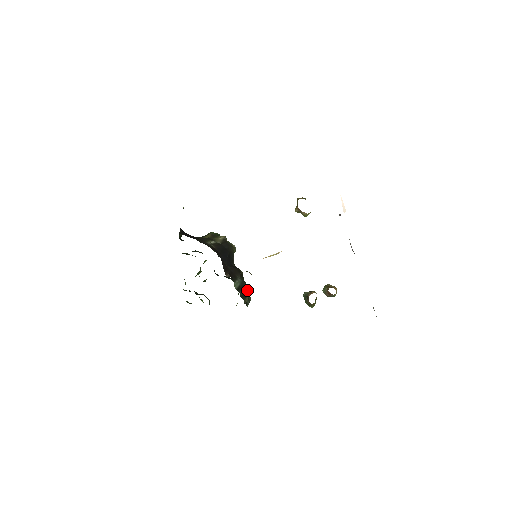
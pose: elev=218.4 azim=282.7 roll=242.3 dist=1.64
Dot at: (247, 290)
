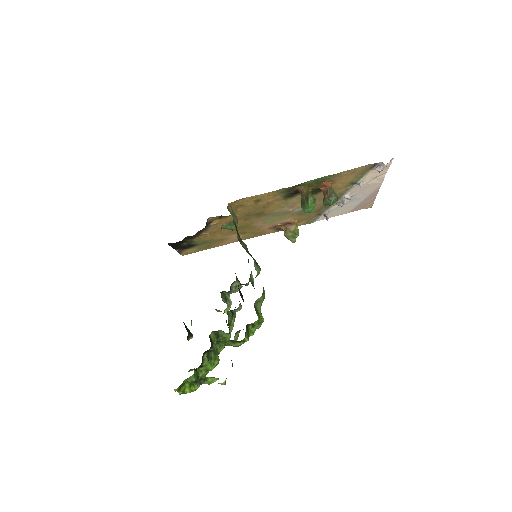
Dot at: occluded
